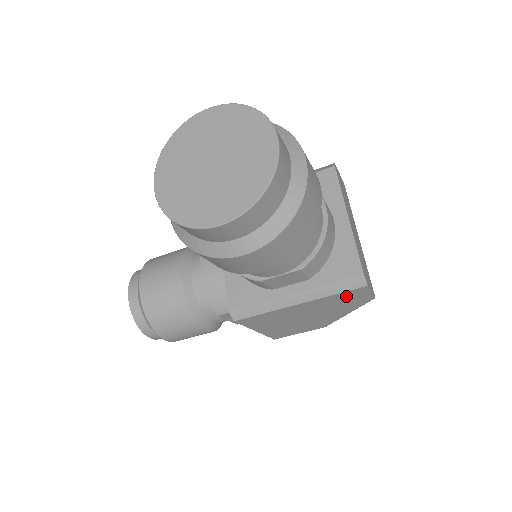
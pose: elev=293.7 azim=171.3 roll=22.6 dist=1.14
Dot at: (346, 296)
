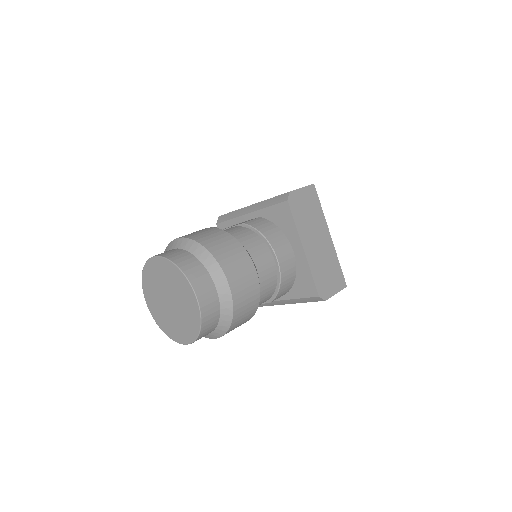
Dot at: occluded
